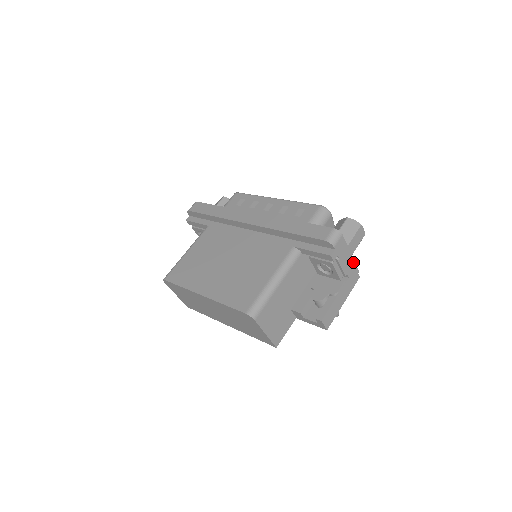
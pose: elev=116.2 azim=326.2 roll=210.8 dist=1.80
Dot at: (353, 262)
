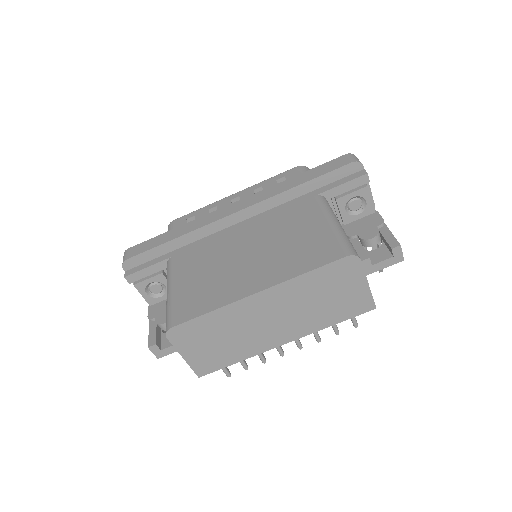
Dot at: occluded
